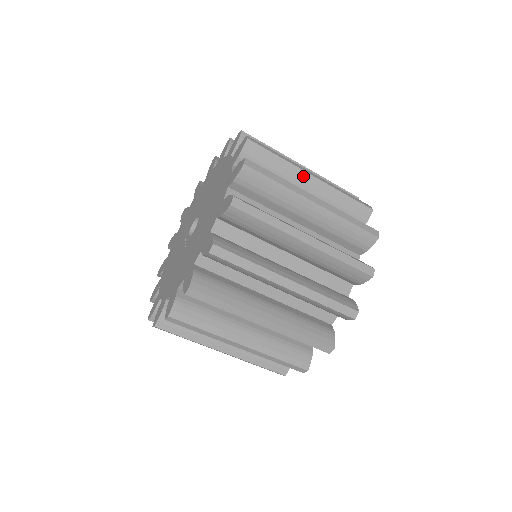
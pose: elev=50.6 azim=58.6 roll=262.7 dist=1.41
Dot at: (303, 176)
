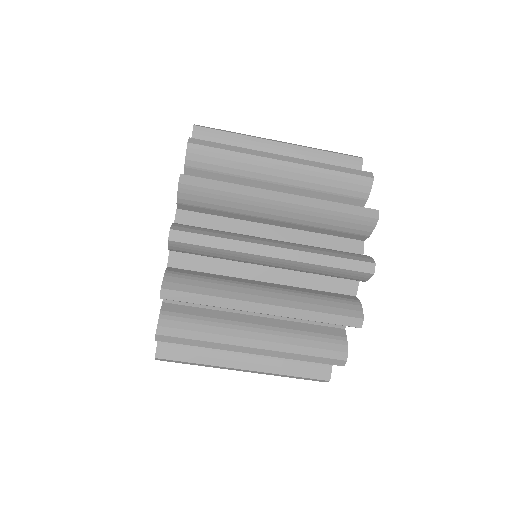
Dot at: occluded
